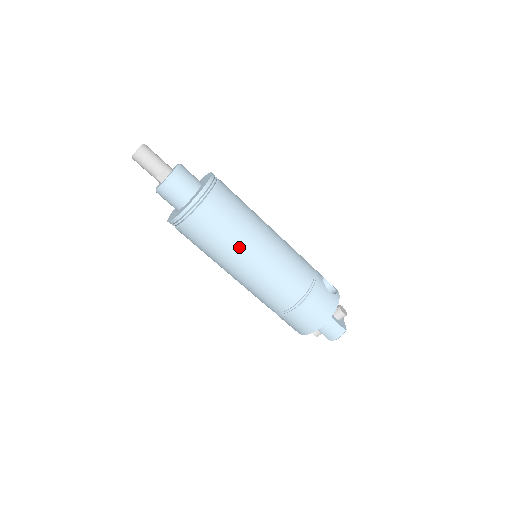
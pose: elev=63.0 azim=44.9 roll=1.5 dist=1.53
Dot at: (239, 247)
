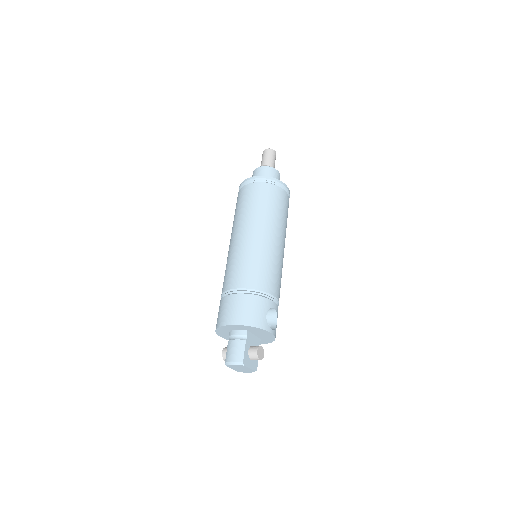
Dot at: (251, 220)
